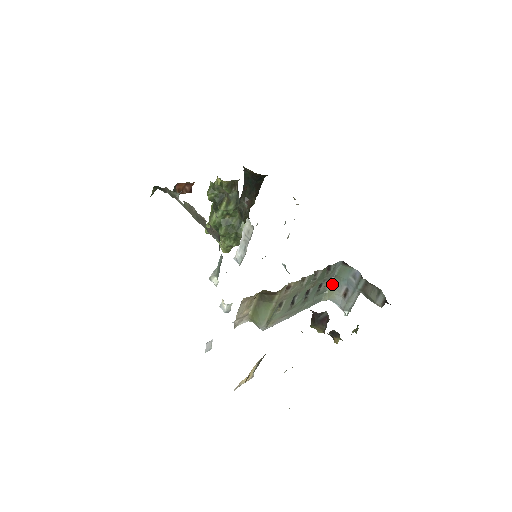
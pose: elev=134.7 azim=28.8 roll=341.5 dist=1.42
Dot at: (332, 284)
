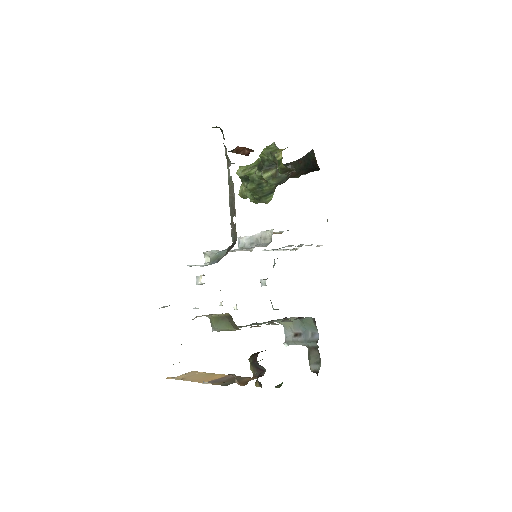
Dot at: occluded
